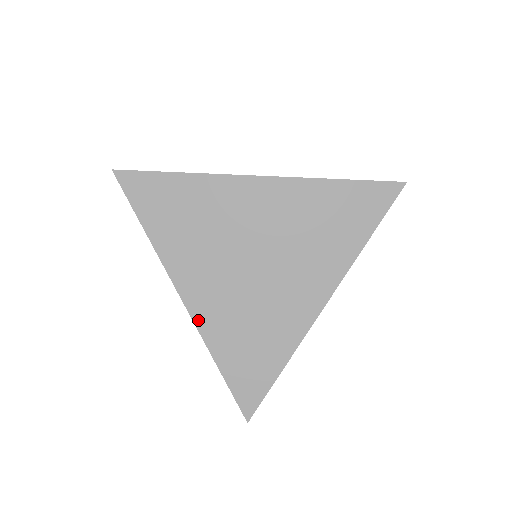
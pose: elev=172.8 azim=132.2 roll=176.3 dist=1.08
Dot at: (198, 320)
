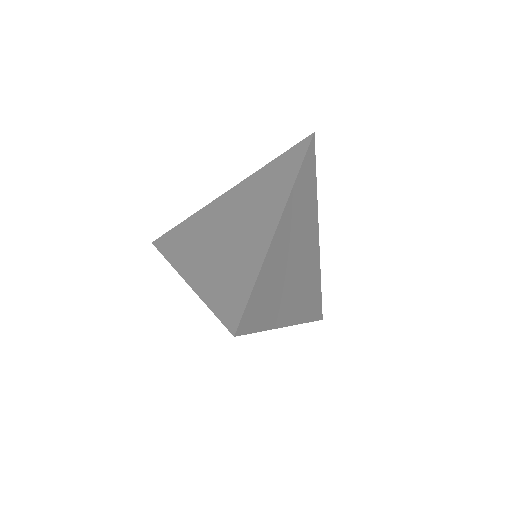
Dot at: (194, 285)
